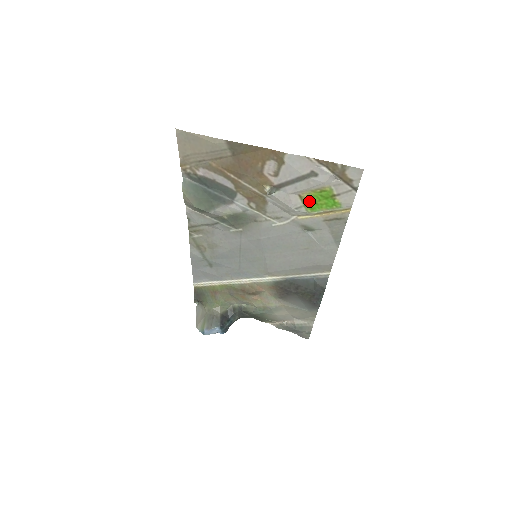
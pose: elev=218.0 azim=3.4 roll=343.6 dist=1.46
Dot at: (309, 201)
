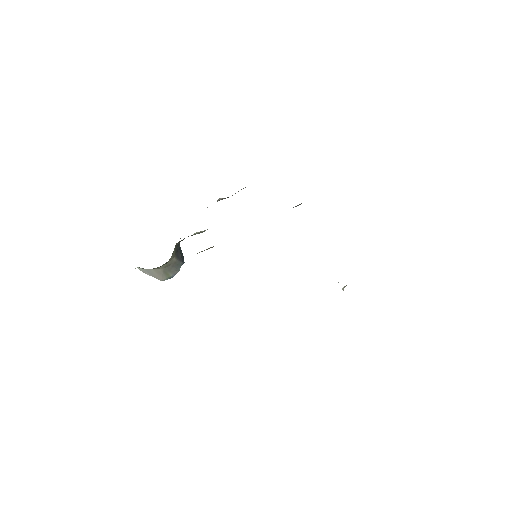
Dot at: occluded
